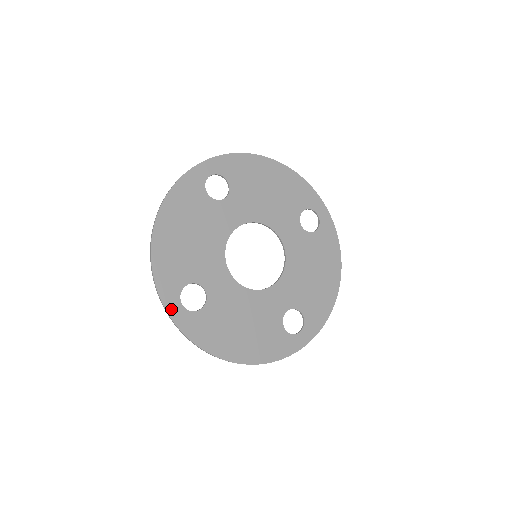
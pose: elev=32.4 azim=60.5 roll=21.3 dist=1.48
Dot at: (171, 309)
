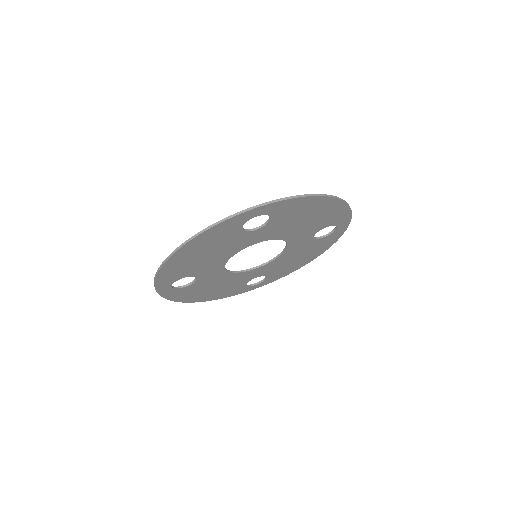
Dot at: (161, 290)
